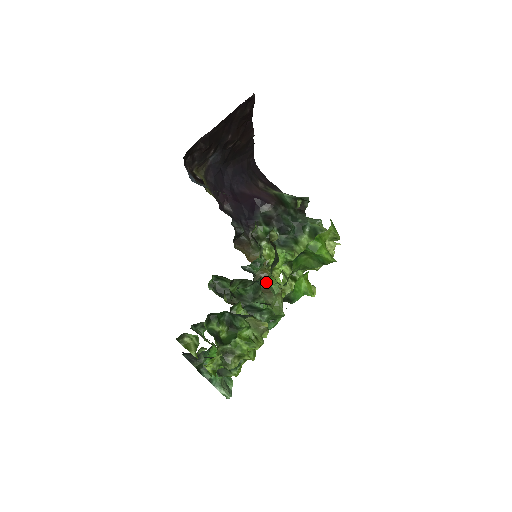
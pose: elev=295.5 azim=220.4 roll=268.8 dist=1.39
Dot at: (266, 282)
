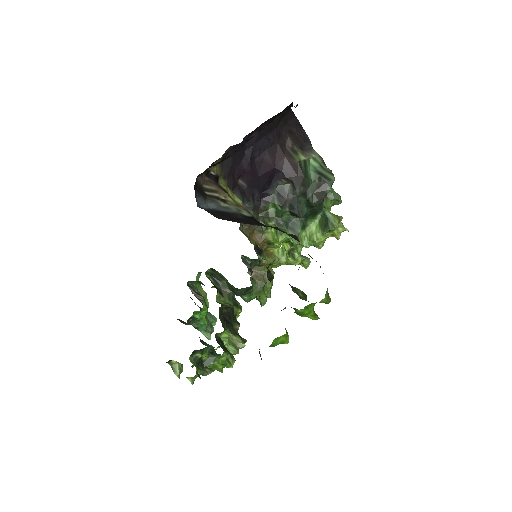
Dot at: (256, 299)
